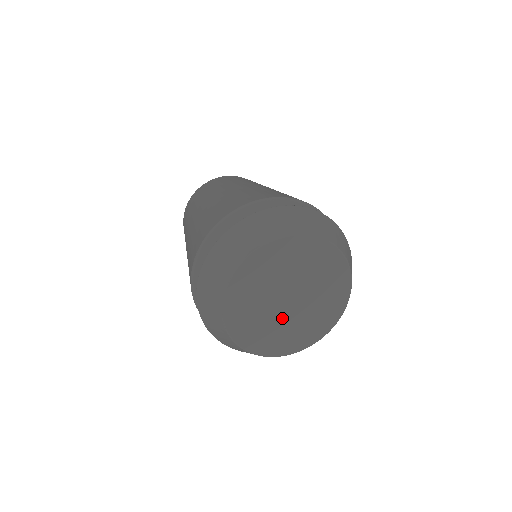
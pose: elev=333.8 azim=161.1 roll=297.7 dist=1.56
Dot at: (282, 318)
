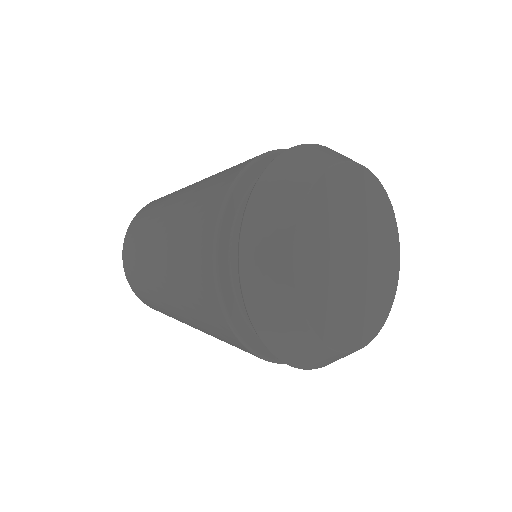
Dot at: (343, 279)
